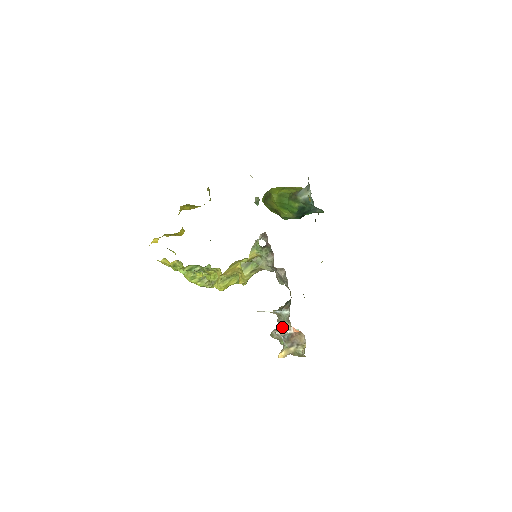
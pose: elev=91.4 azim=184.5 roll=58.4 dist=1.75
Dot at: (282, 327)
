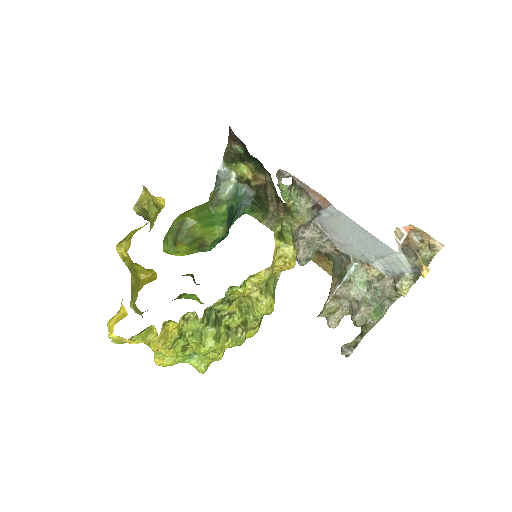
Dot at: (396, 238)
